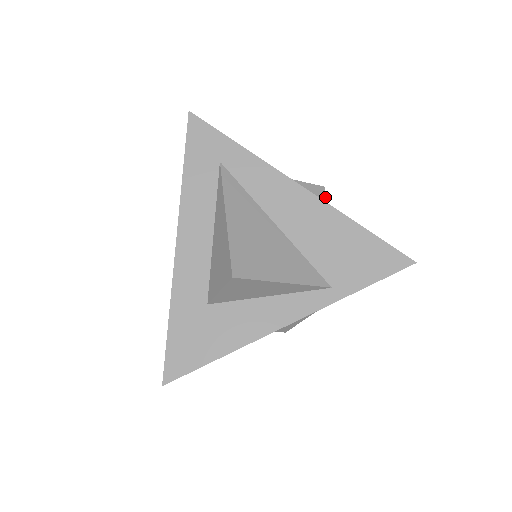
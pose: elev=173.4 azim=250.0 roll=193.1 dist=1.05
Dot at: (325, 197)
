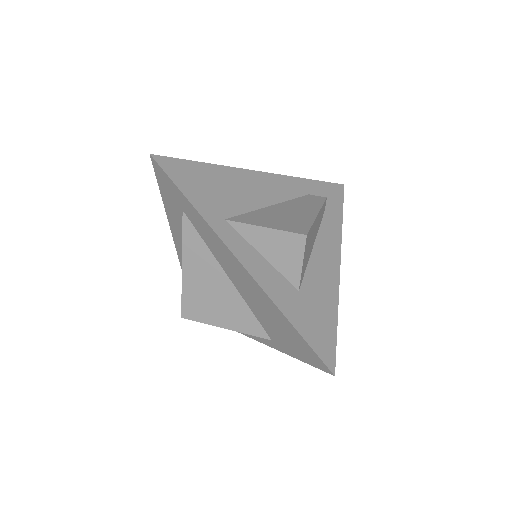
Dot at: (302, 249)
